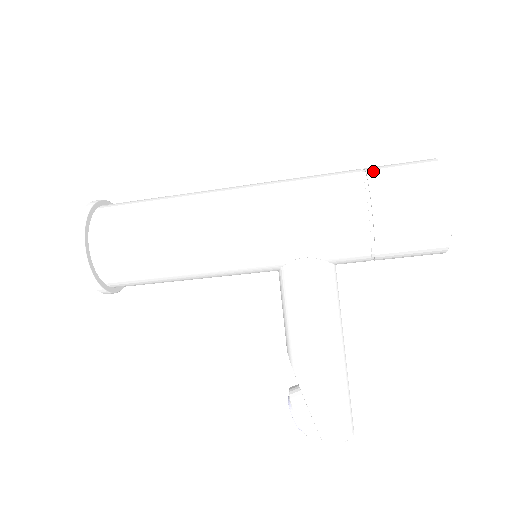
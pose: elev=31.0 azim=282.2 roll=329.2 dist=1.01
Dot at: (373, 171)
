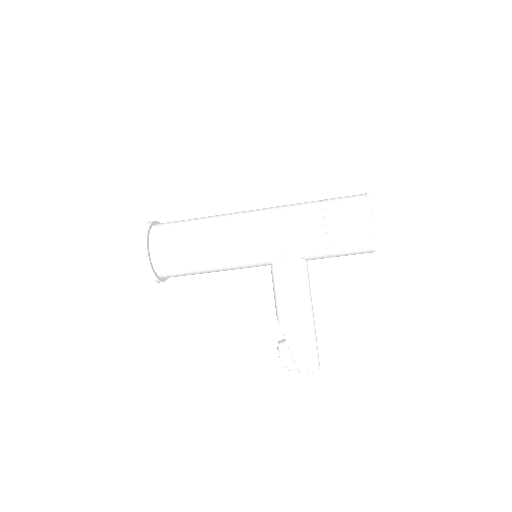
Dot at: (328, 201)
